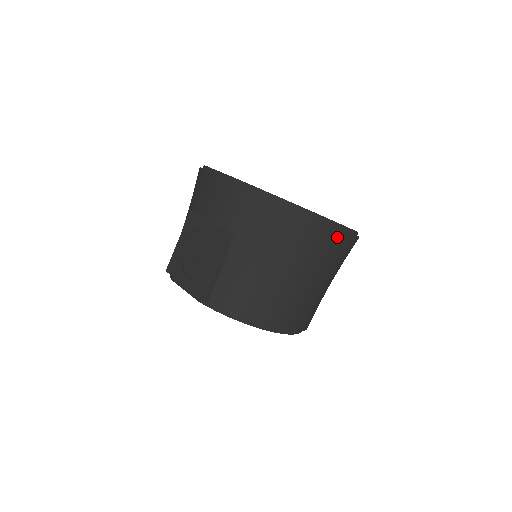
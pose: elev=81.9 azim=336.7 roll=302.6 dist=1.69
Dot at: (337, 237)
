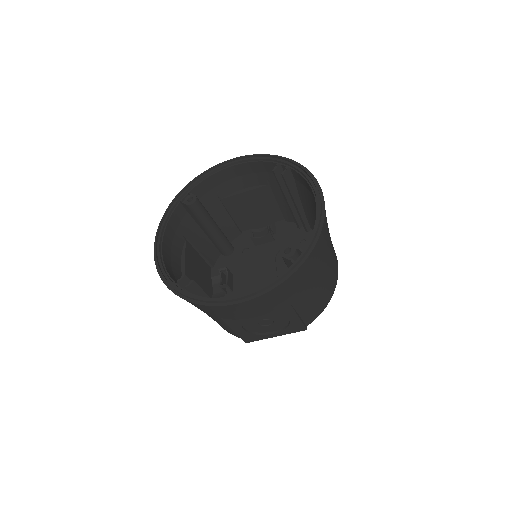
Dot at: occluded
